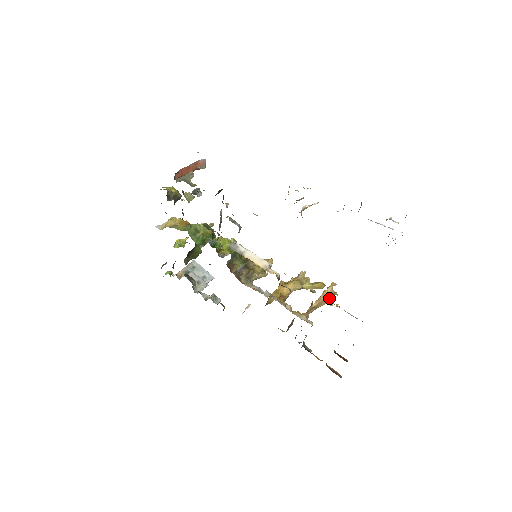
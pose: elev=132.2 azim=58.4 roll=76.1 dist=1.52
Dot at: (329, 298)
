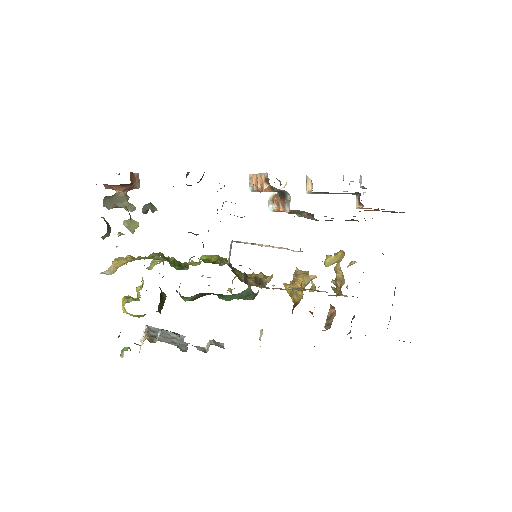
Dot at: (343, 276)
